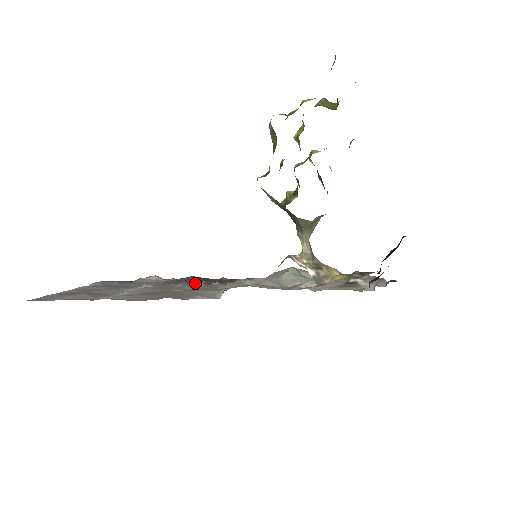
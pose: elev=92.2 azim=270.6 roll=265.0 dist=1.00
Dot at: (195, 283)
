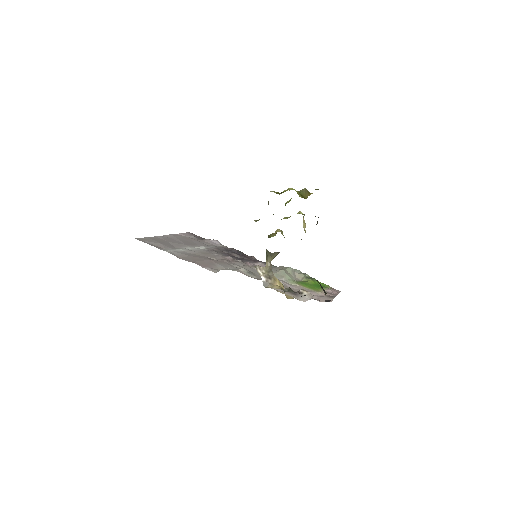
Dot at: (227, 256)
